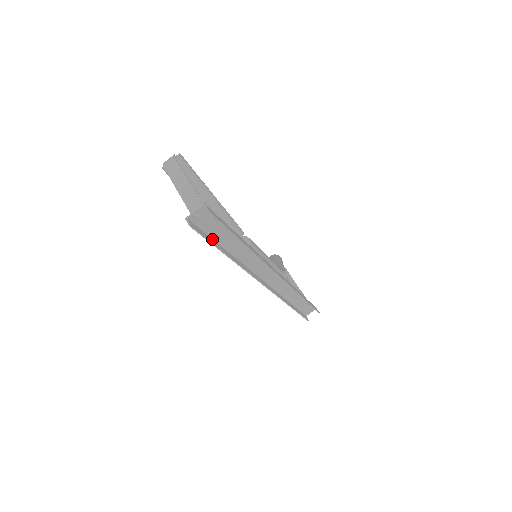
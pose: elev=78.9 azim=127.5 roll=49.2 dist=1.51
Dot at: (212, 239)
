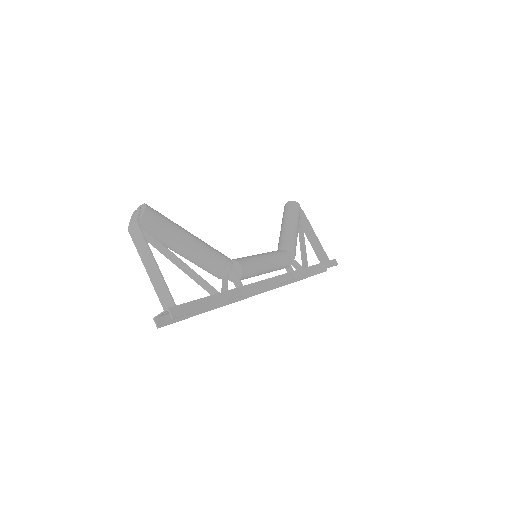
Dot at: occluded
